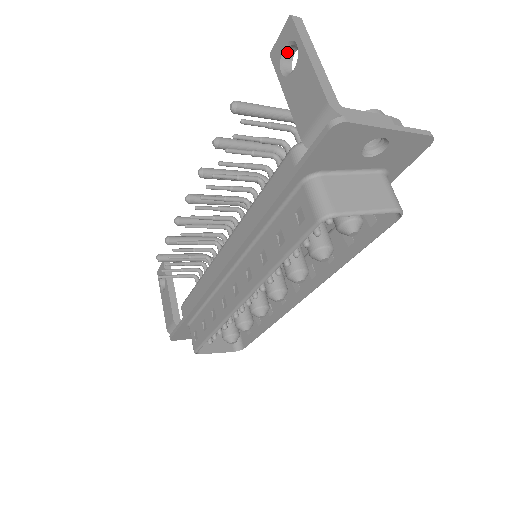
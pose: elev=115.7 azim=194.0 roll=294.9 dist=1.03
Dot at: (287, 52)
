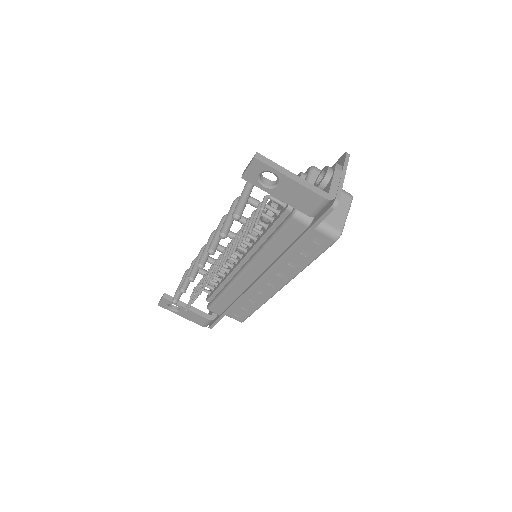
Dot at: (260, 175)
